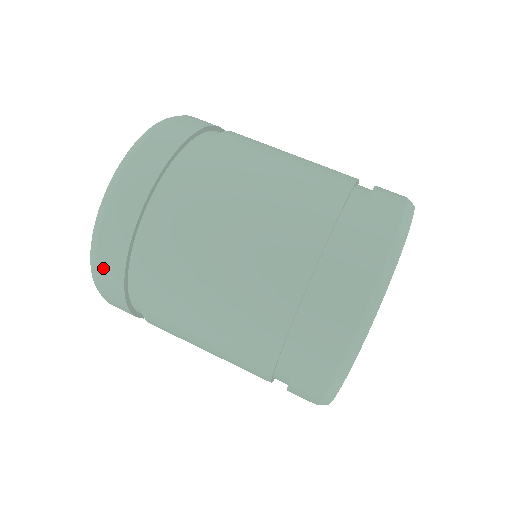
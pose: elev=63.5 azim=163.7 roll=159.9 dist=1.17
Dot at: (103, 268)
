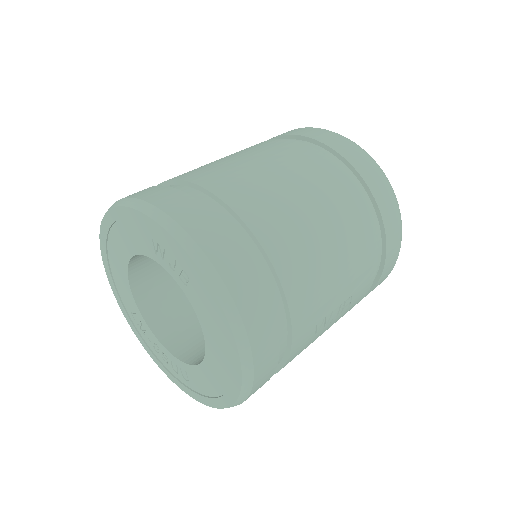
Dot at: (207, 242)
